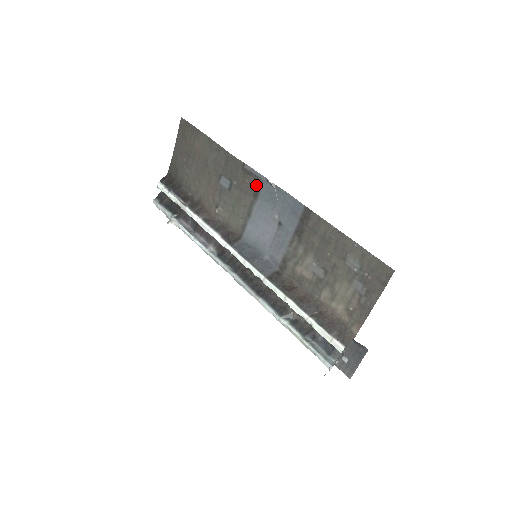
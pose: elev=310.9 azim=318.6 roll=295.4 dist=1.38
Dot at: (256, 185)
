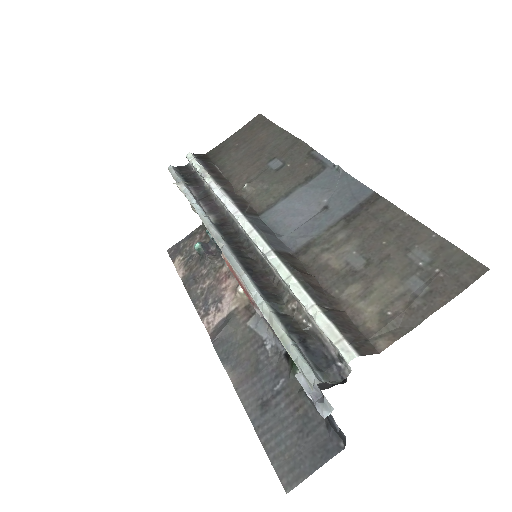
Dot at: (316, 169)
